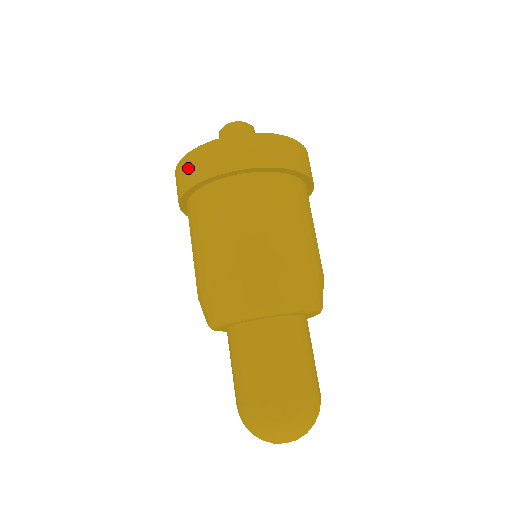
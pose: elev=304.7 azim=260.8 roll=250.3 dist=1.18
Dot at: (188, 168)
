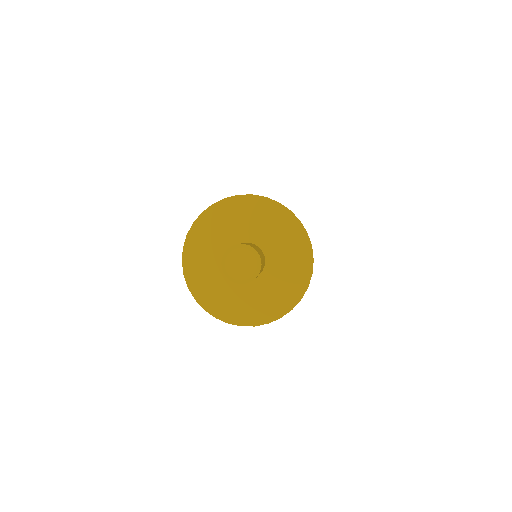
Dot at: occluded
